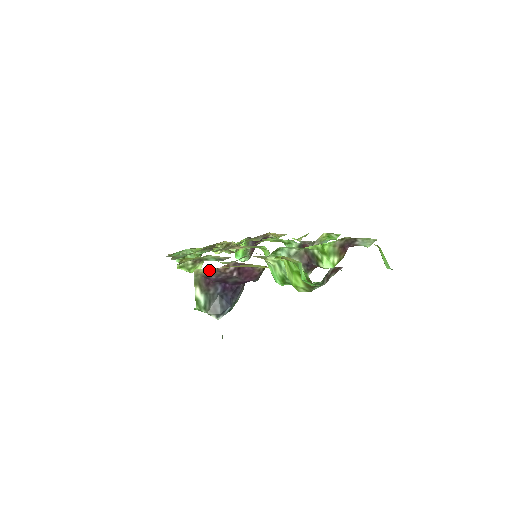
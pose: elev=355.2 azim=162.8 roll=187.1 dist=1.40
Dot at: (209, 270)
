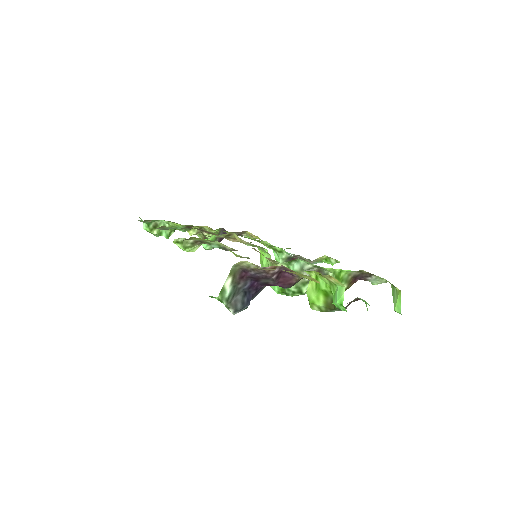
Dot at: occluded
